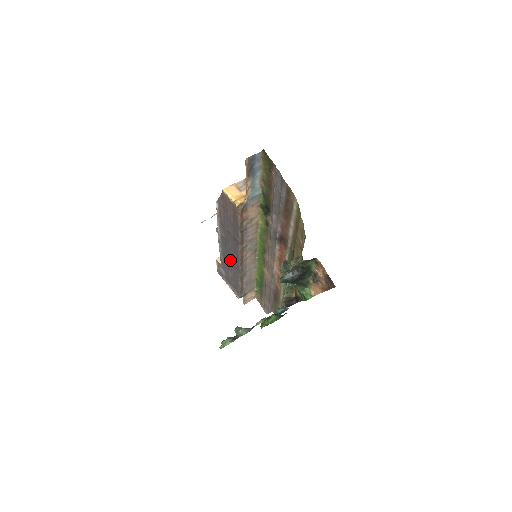
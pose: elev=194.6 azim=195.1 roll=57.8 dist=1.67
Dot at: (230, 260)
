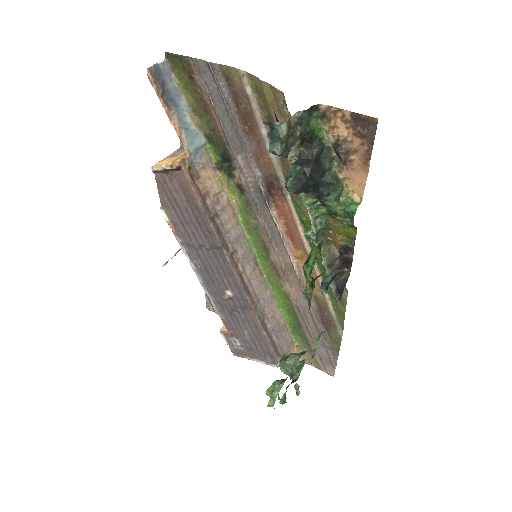
Dot at: (231, 303)
